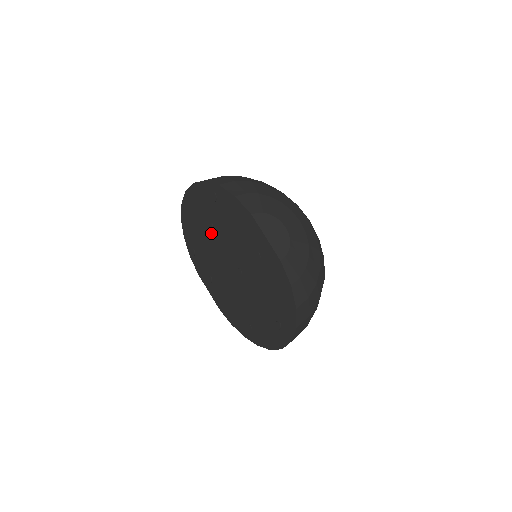
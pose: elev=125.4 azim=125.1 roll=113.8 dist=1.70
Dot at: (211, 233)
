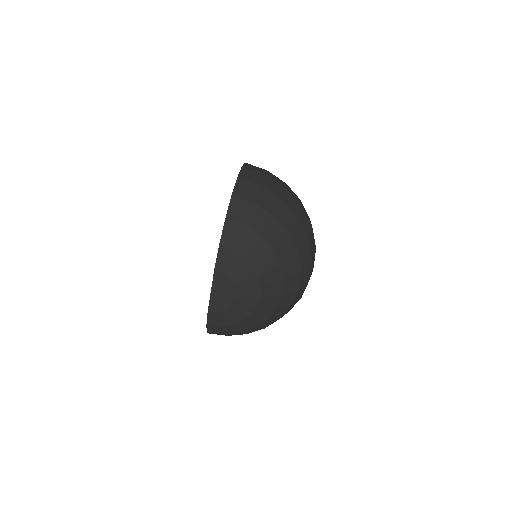
Dot at: occluded
